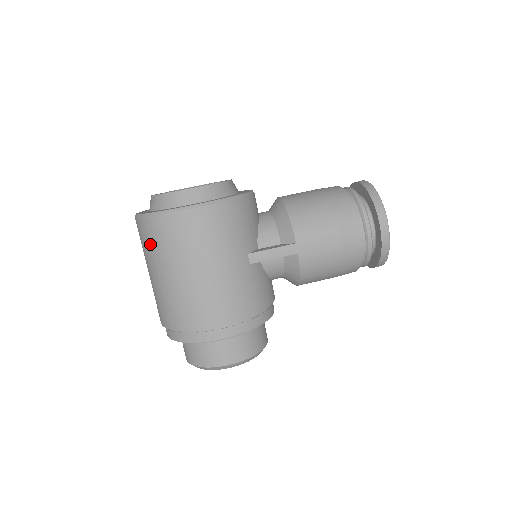
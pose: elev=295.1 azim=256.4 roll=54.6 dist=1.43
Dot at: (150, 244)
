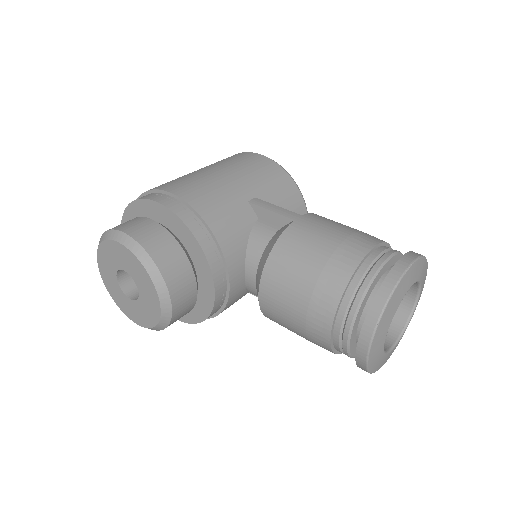
Dot at: occluded
